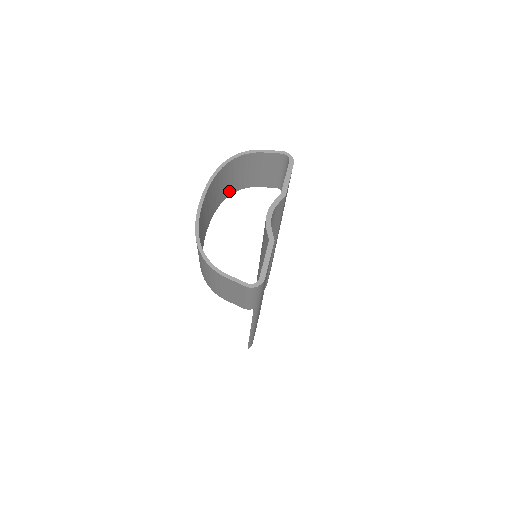
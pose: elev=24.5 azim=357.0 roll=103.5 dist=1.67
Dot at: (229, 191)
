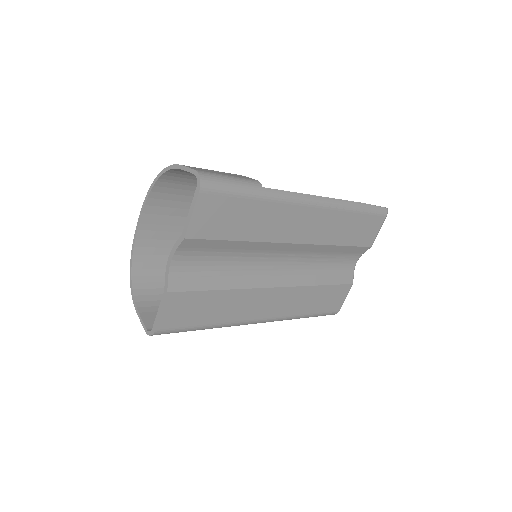
Dot at: occluded
